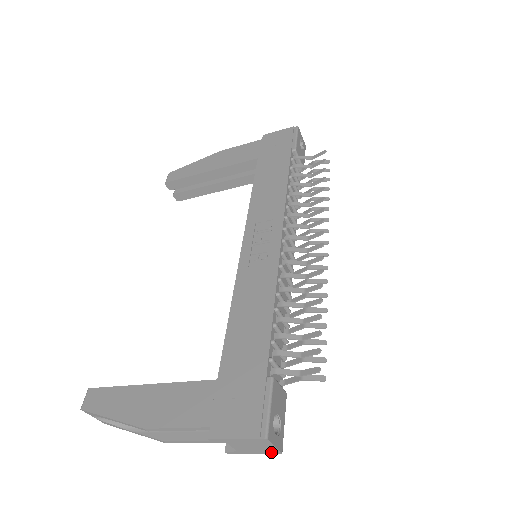
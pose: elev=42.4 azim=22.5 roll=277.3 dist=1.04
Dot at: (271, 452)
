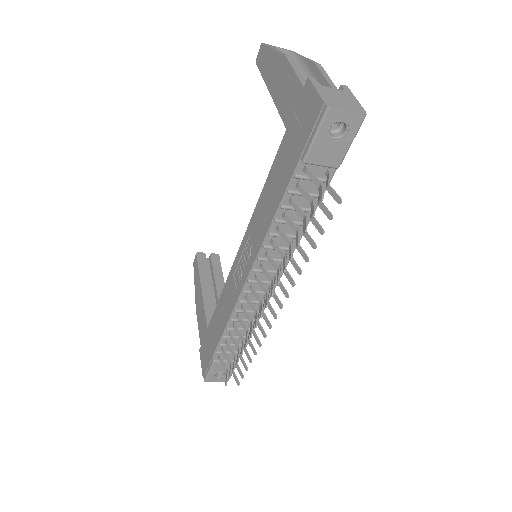
Dot at: occluded
